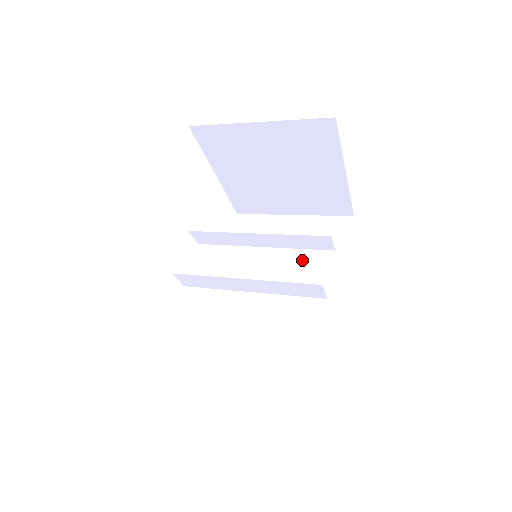
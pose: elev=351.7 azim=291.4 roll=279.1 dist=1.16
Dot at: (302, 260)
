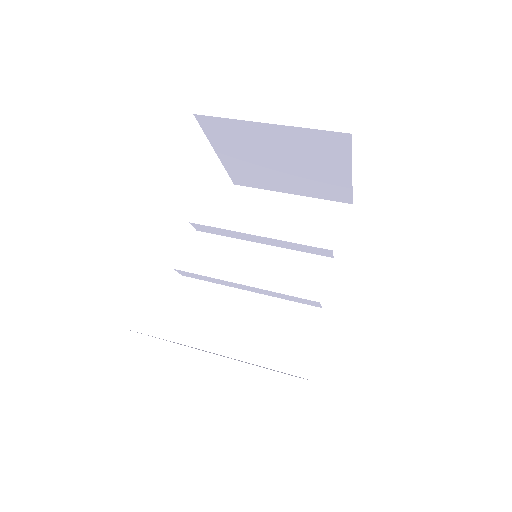
Dot at: occluded
